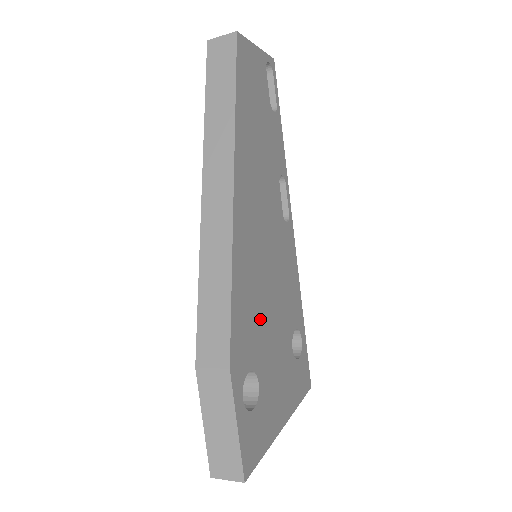
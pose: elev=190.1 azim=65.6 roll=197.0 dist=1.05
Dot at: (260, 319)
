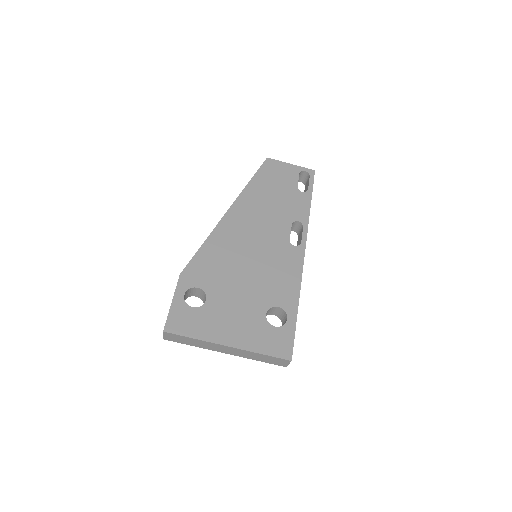
Dot at: (226, 273)
